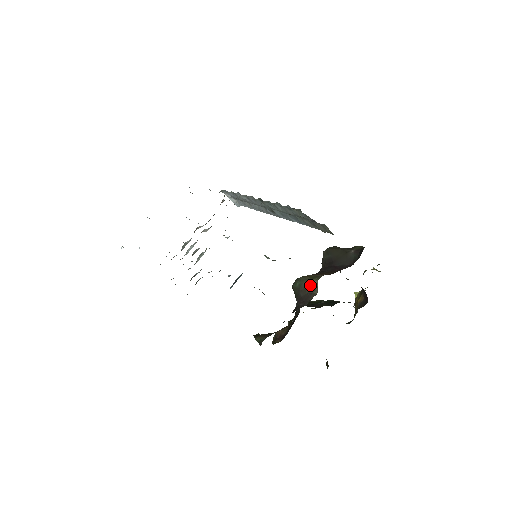
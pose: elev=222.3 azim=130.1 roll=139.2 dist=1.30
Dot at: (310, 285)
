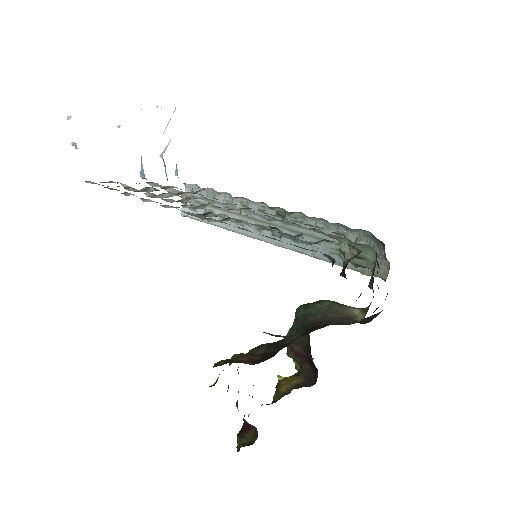
Dot at: (348, 310)
